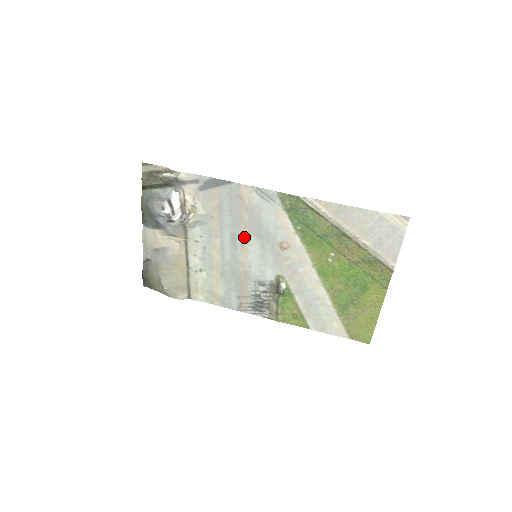
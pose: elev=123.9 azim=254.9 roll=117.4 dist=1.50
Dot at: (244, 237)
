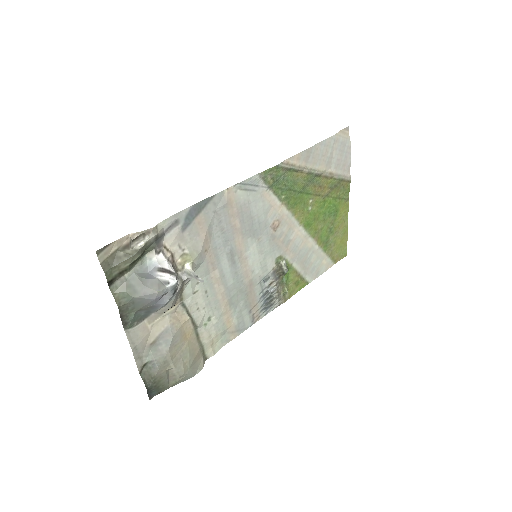
Dot at: (240, 246)
